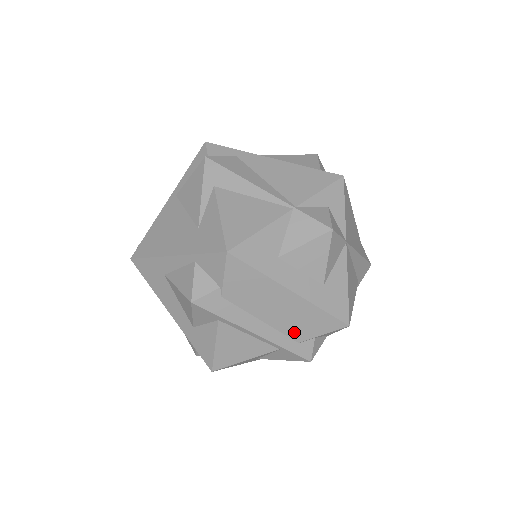
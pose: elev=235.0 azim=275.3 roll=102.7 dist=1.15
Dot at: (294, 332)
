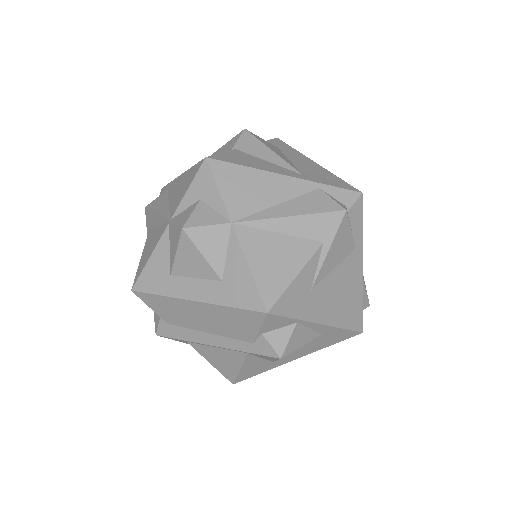
Dot at: (238, 334)
